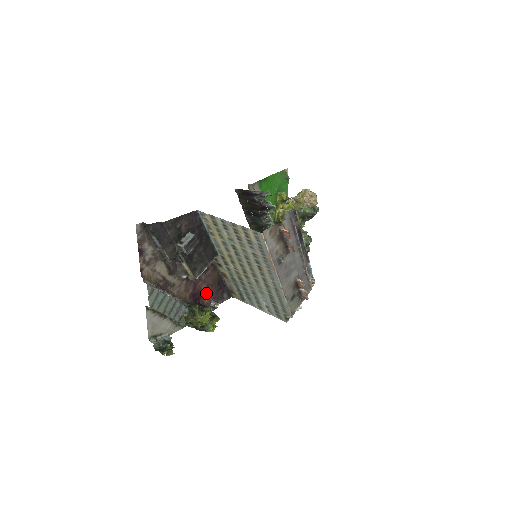
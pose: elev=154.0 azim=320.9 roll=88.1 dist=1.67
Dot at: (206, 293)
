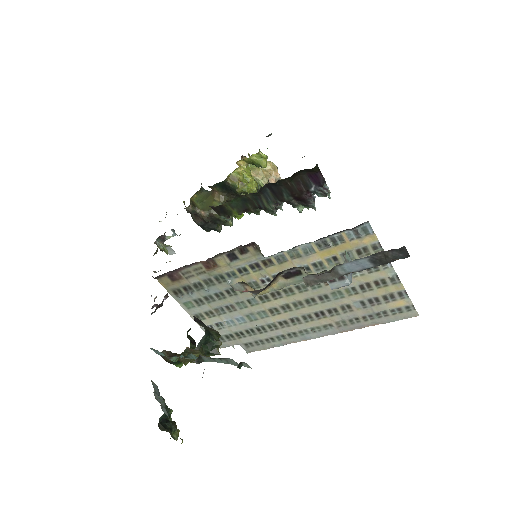
Dot at: occluded
